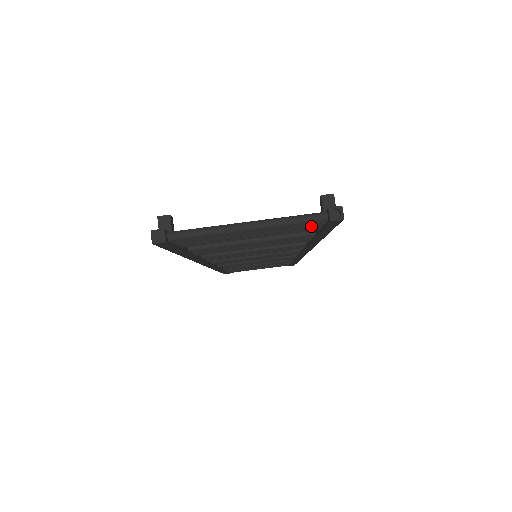
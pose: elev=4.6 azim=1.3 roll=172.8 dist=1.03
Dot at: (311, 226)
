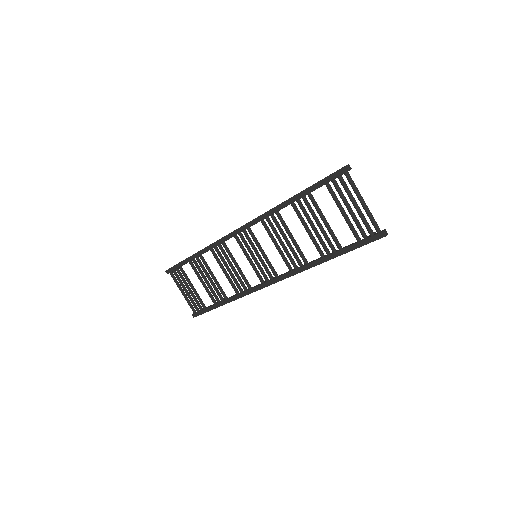
Dot at: (369, 230)
